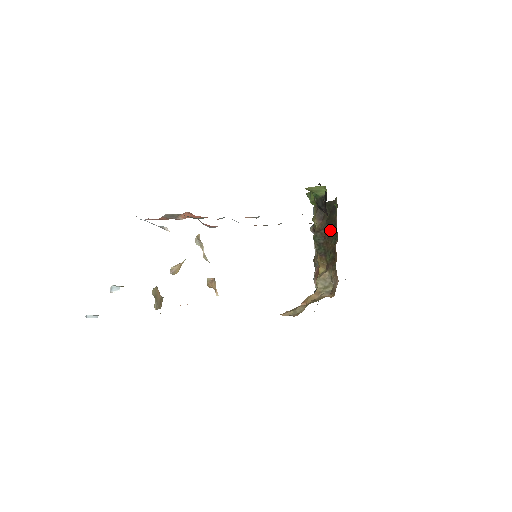
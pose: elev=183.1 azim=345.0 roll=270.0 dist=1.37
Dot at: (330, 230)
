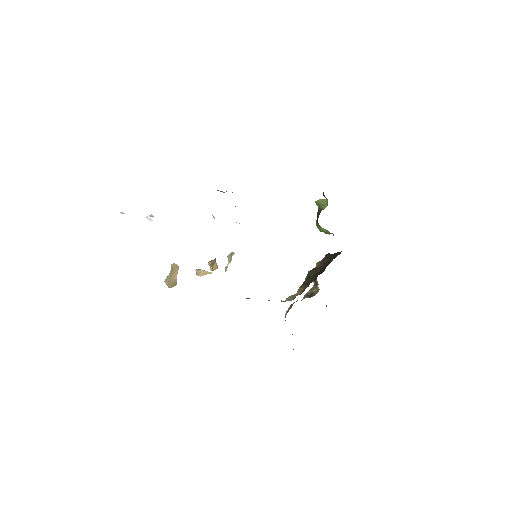
Dot at: (323, 268)
